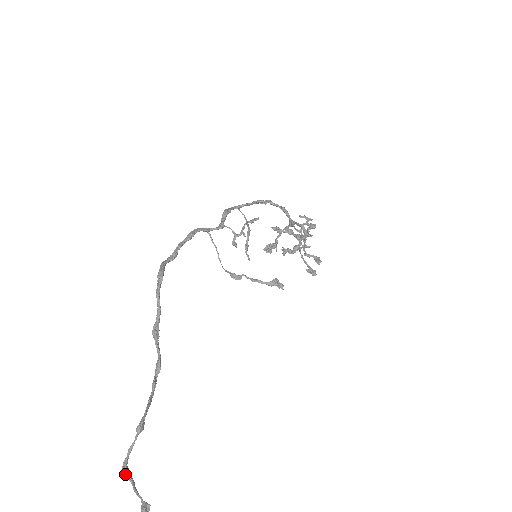
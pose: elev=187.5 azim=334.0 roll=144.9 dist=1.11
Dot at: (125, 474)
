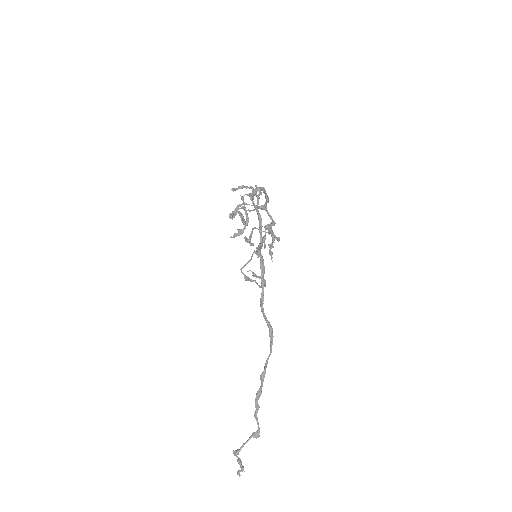
Dot at: occluded
